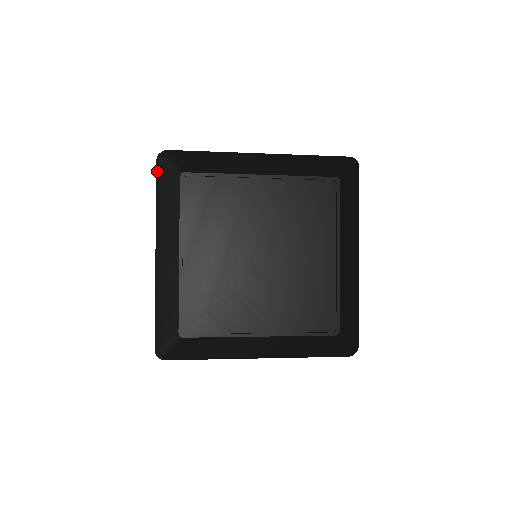
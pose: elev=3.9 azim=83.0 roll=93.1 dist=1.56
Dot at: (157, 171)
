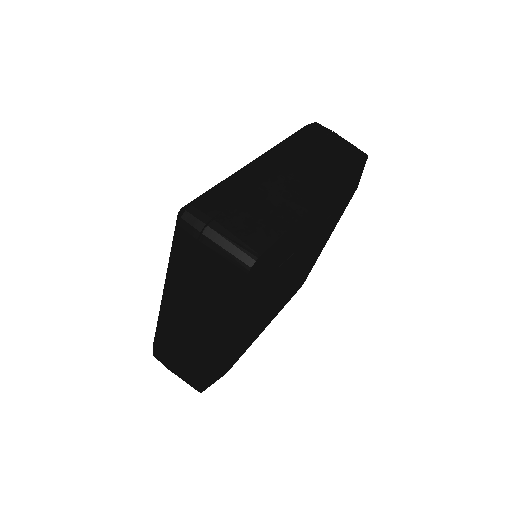
Dot at: (245, 283)
